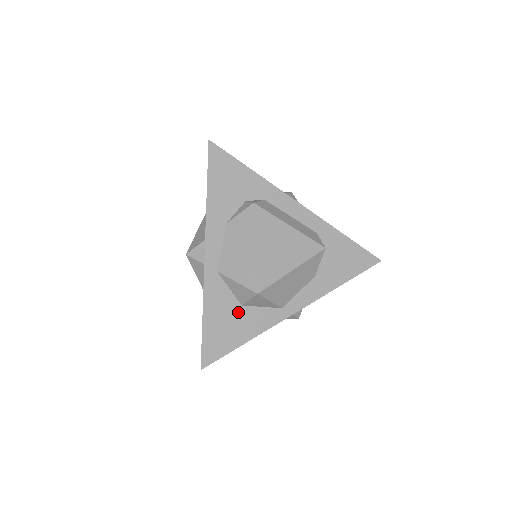
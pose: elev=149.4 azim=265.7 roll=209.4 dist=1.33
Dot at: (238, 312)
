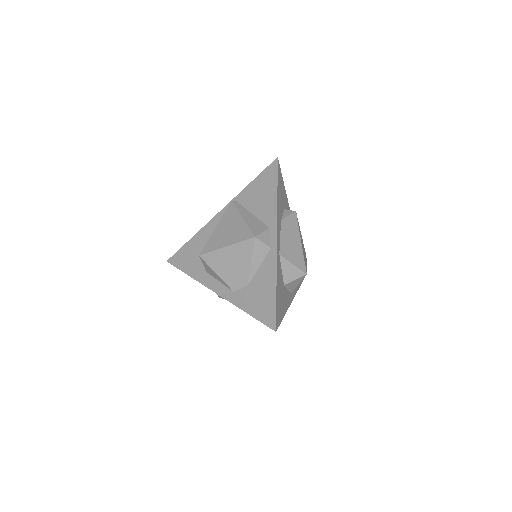
Dot at: (283, 290)
